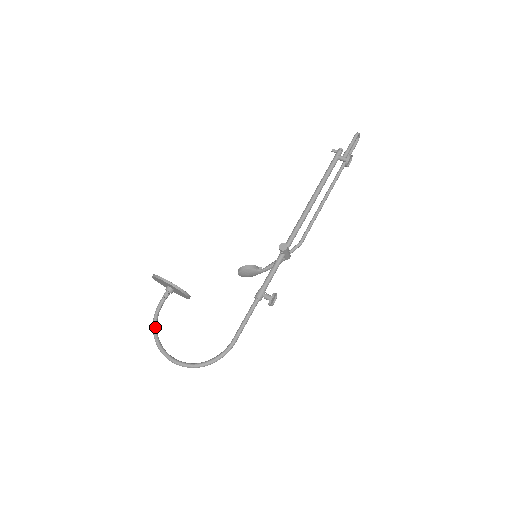
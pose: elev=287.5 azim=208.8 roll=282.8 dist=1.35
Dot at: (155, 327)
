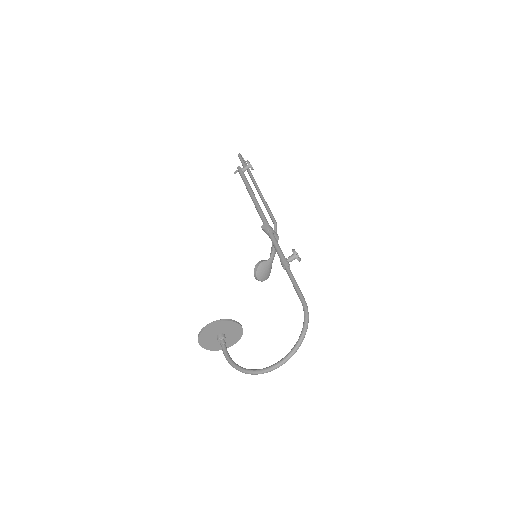
Dot at: (238, 367)
